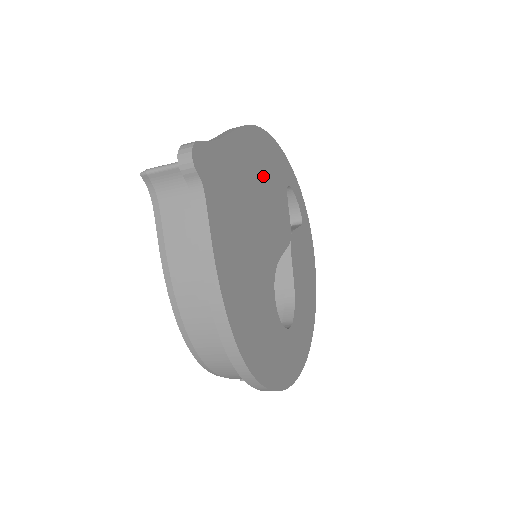
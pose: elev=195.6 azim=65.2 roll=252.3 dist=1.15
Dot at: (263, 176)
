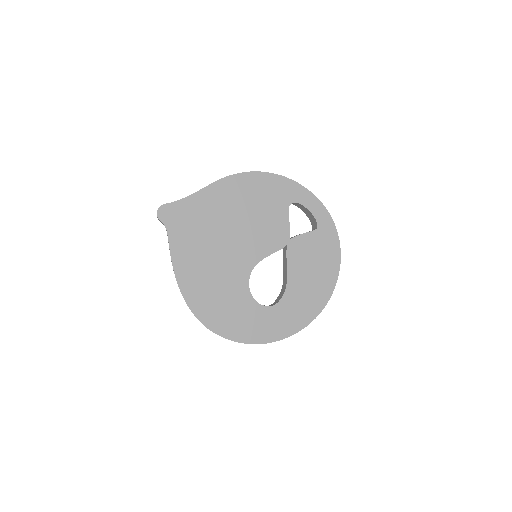
Dot at: (246, 205)
